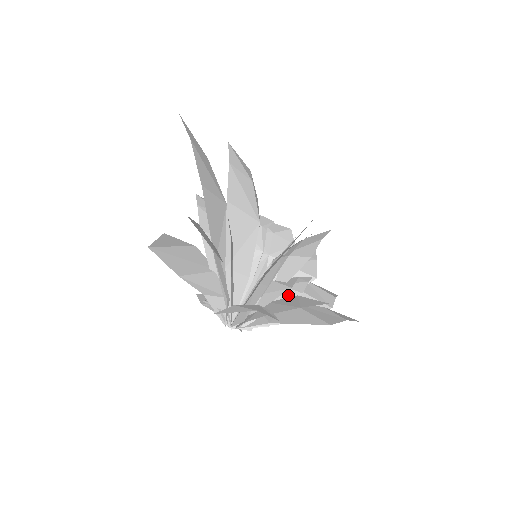
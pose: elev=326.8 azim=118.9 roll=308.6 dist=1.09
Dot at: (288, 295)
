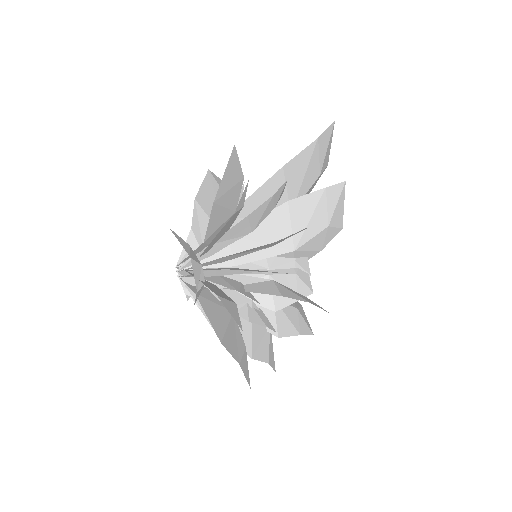
Dot at: (240, 310)
